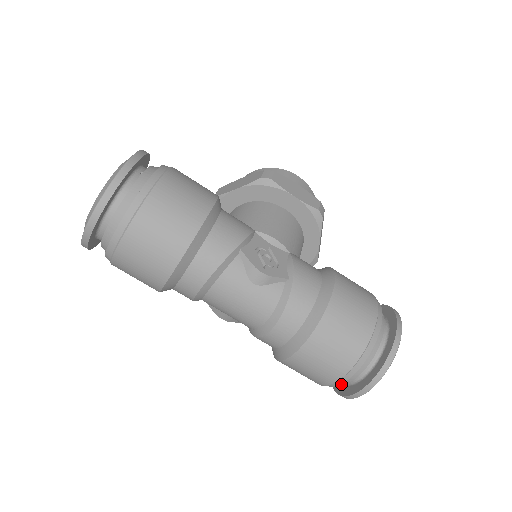
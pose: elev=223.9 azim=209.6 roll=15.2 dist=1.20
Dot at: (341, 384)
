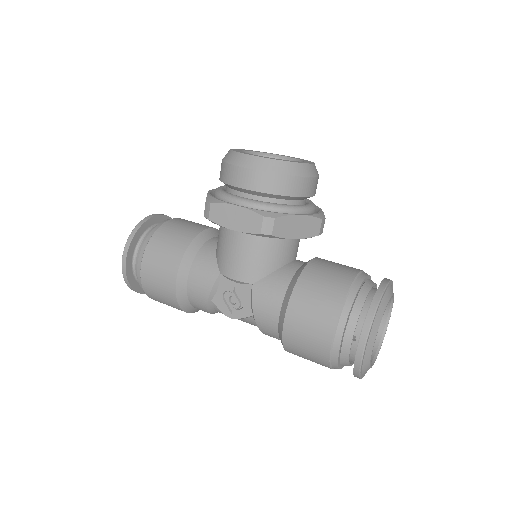
Dot at: occluded
